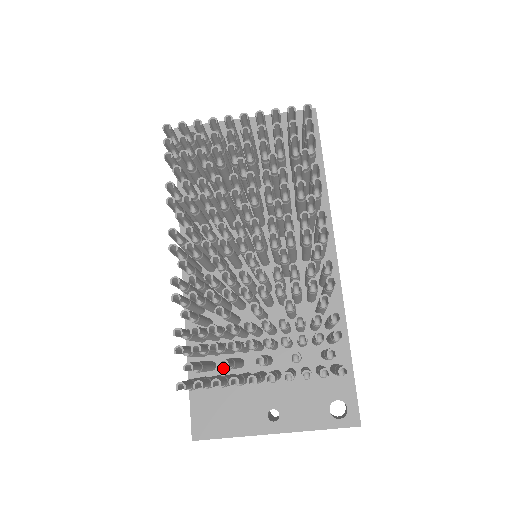
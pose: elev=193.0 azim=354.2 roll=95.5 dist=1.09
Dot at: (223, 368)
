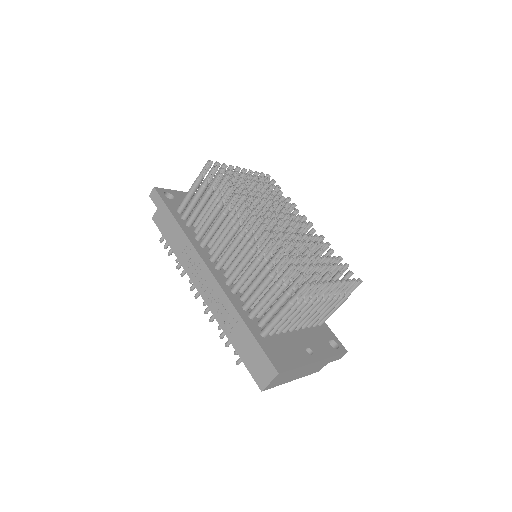
Dot at: occluded
